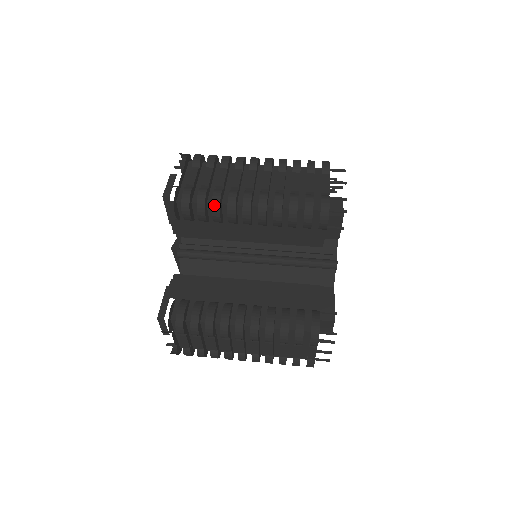
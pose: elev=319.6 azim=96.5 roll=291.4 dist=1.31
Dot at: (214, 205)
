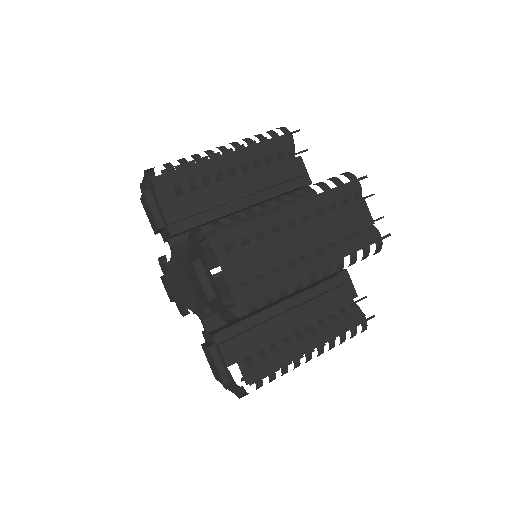
Dot at: (282, 294)
